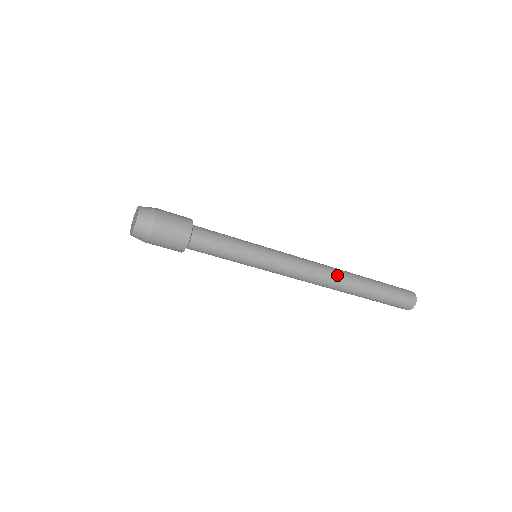
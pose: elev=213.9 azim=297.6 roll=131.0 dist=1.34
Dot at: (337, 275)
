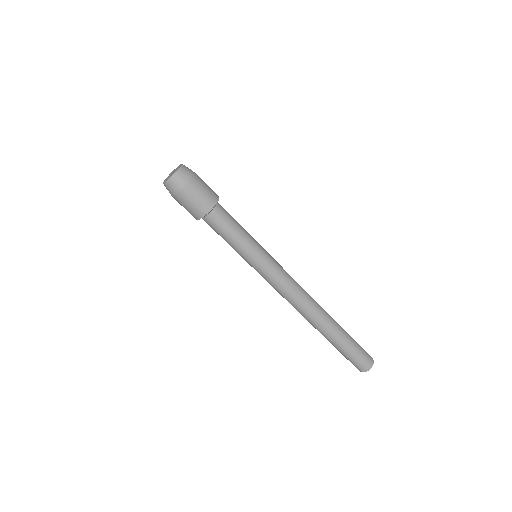
Dot at: (315, 308)
